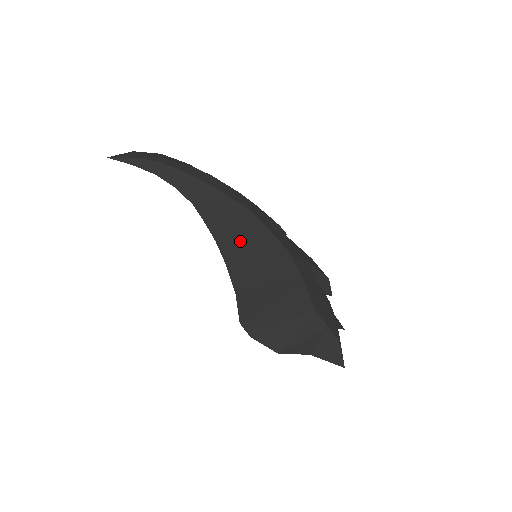
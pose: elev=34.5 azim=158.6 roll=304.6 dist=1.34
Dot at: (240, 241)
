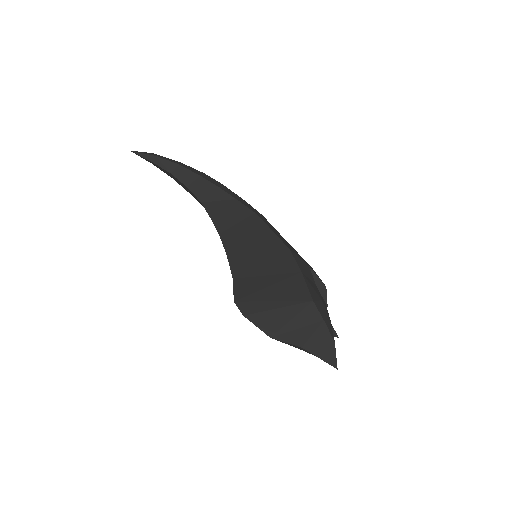
Dot at: (243, 236)
